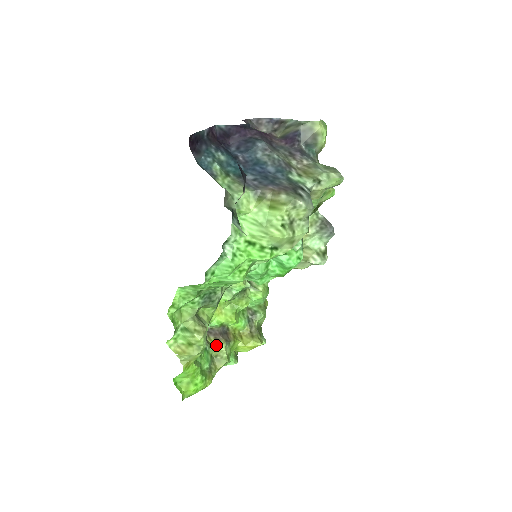
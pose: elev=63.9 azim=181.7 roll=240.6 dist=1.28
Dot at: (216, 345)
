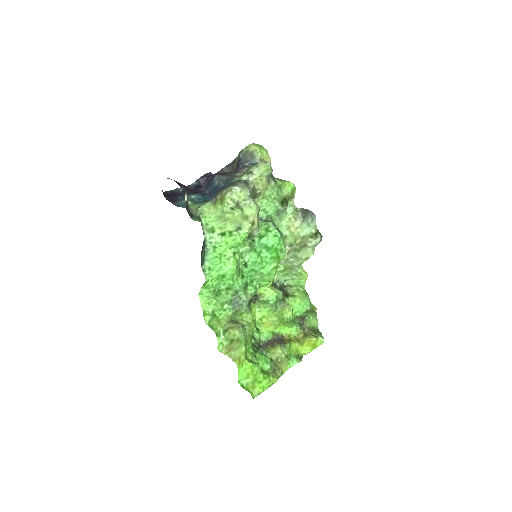
Dot at: (273, 350)
